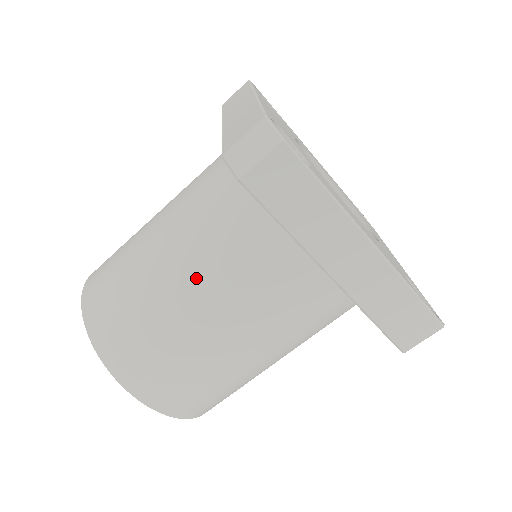
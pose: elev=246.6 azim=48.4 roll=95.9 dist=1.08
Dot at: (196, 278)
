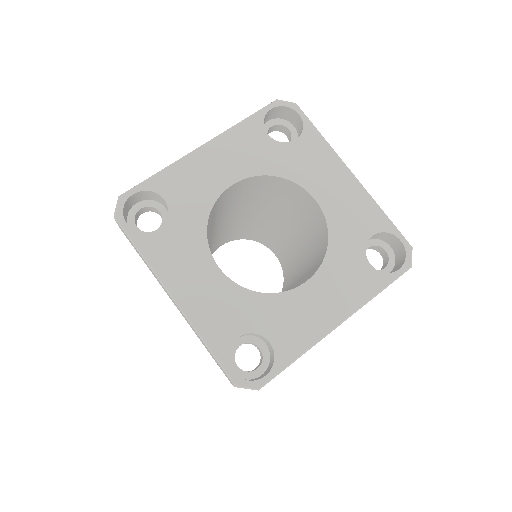
Dot at: occluded
